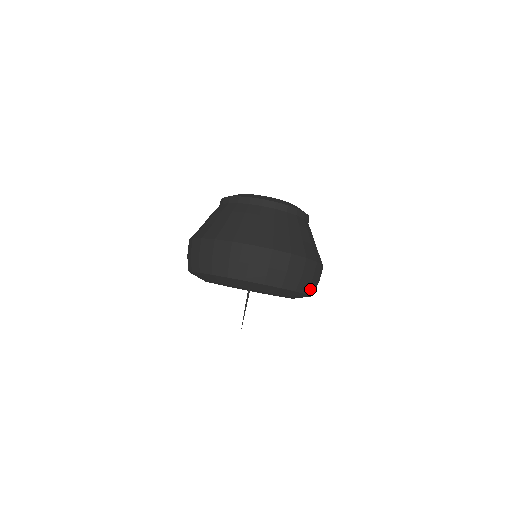
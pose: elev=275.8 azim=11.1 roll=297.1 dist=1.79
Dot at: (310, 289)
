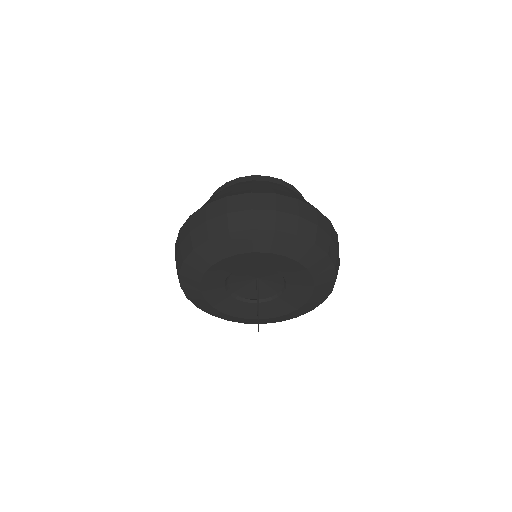
Dot at: occluded
